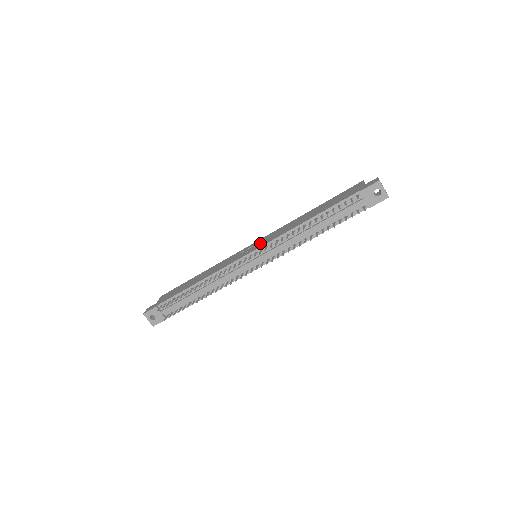
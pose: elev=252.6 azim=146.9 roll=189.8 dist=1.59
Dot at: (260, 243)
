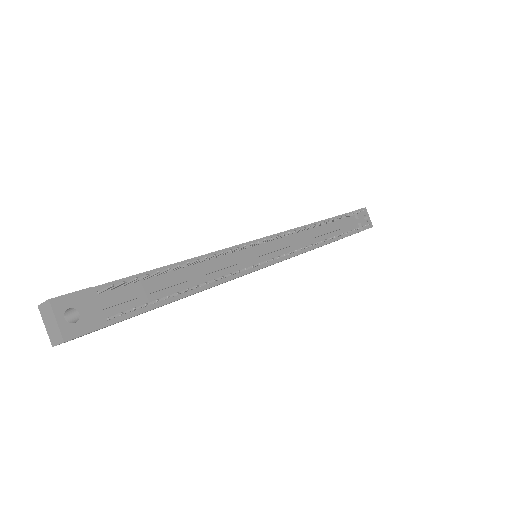
Dot at: occluded
